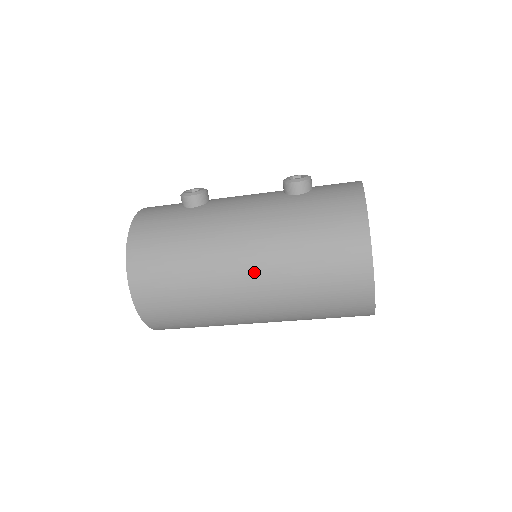
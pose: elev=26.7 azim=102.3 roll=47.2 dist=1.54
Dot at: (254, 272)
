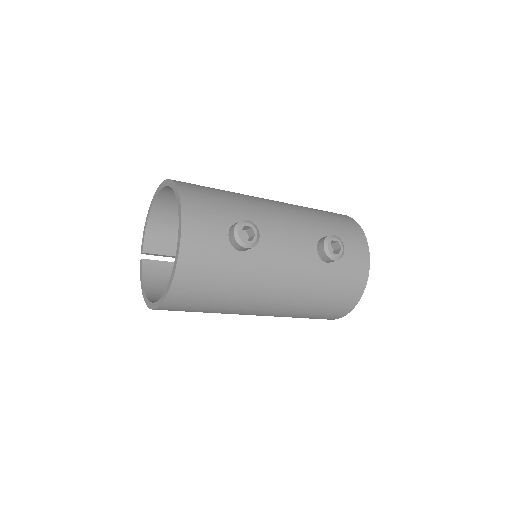
Dot at: (267, 314)
